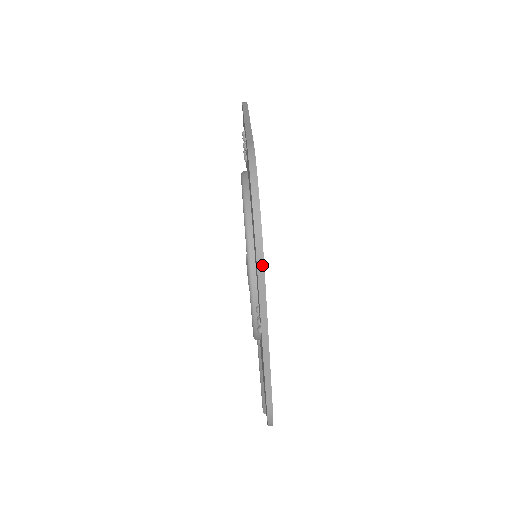
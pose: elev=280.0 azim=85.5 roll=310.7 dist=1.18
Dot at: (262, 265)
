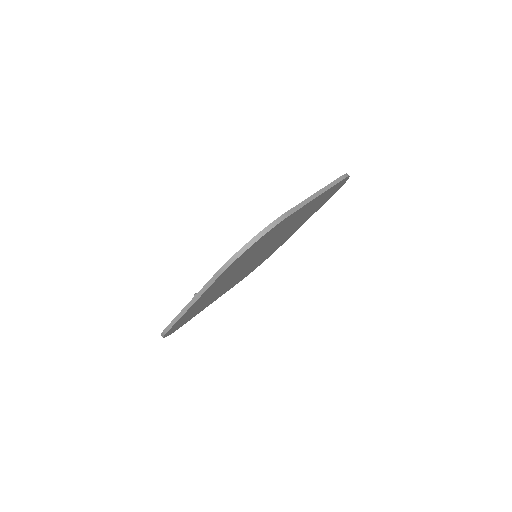
Dot at: (221, 273)
